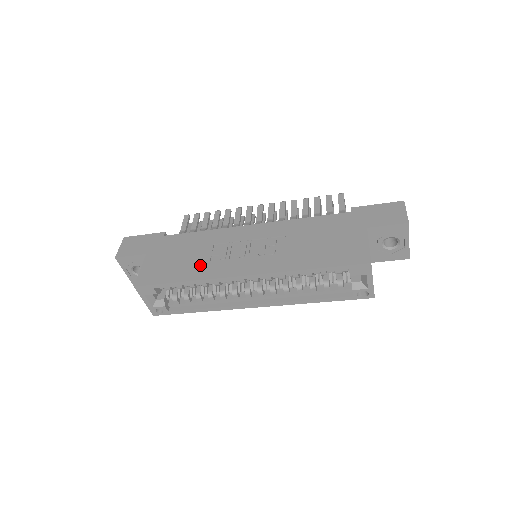
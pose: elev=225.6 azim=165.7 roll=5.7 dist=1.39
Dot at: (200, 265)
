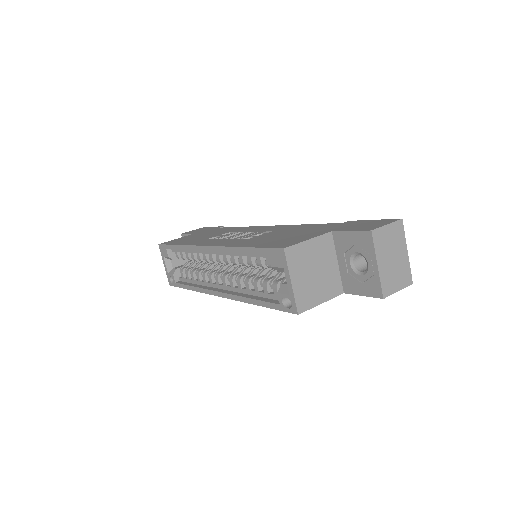
Dot at: (201, 239)
